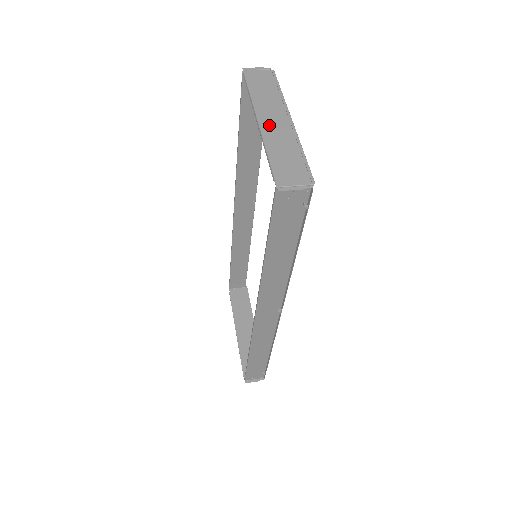
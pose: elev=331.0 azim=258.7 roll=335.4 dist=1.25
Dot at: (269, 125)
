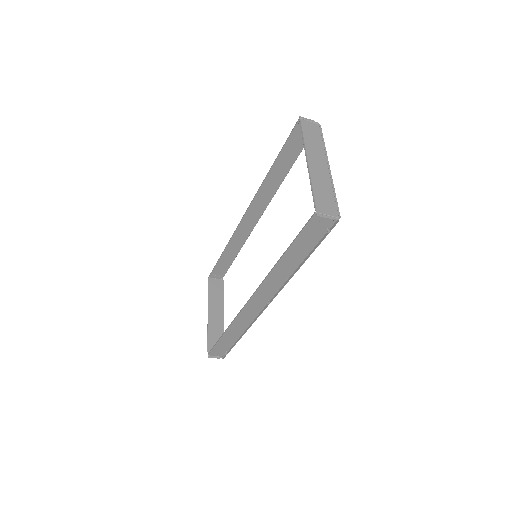
Dot at: (314, 166)
